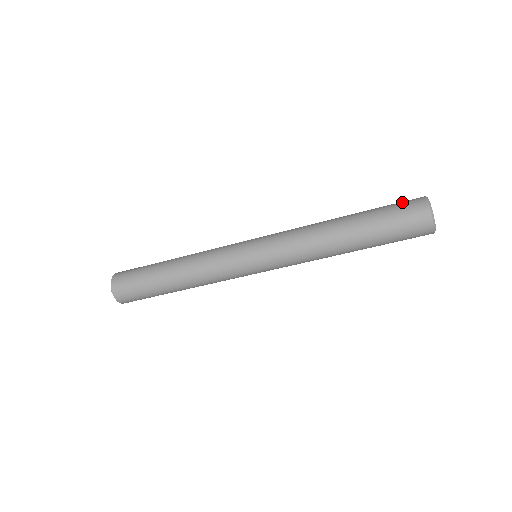
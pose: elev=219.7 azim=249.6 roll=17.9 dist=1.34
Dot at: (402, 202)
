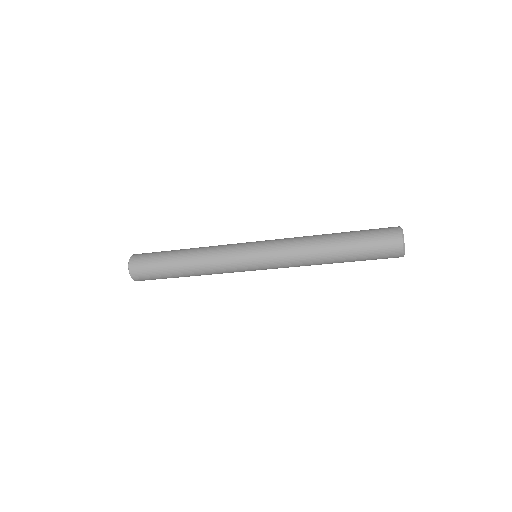
Dot at: (381, 228)
